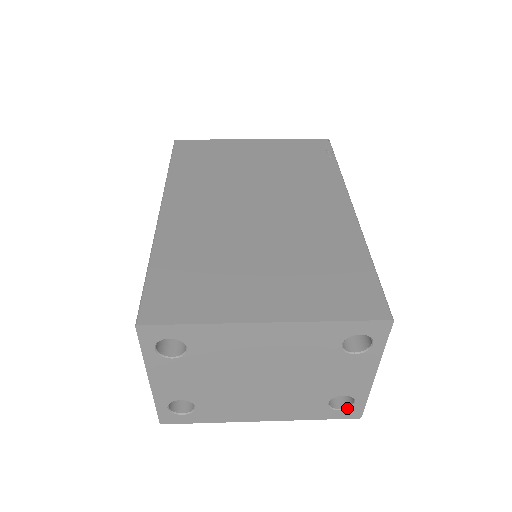
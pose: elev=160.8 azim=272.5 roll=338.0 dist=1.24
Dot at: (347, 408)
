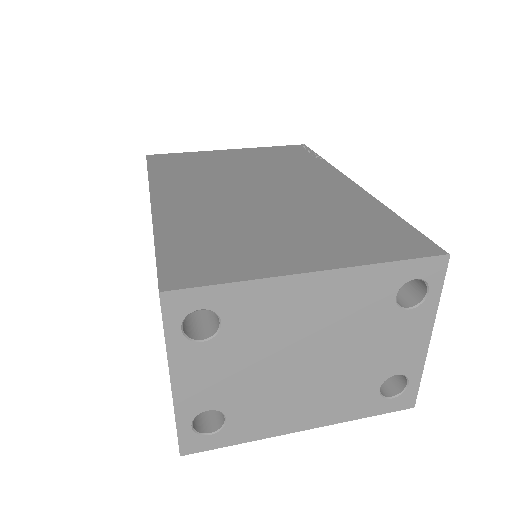
Dot at: (400, 394)
